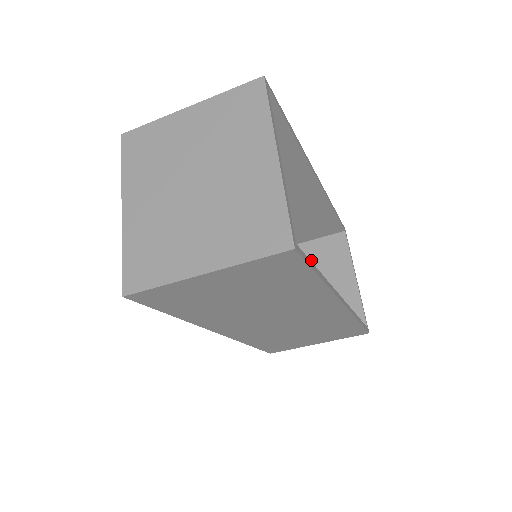
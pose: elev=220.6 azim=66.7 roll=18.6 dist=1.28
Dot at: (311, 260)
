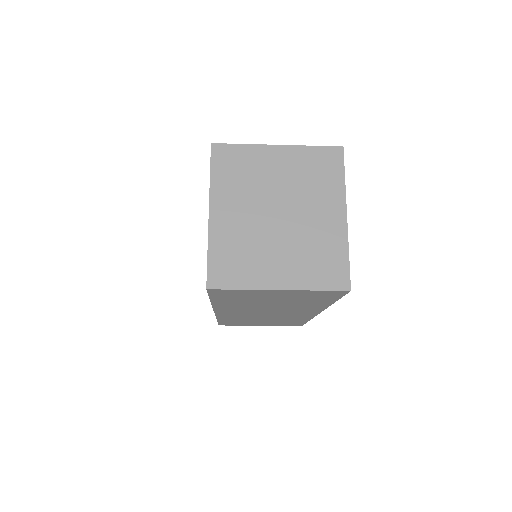
Dot at: occluded
